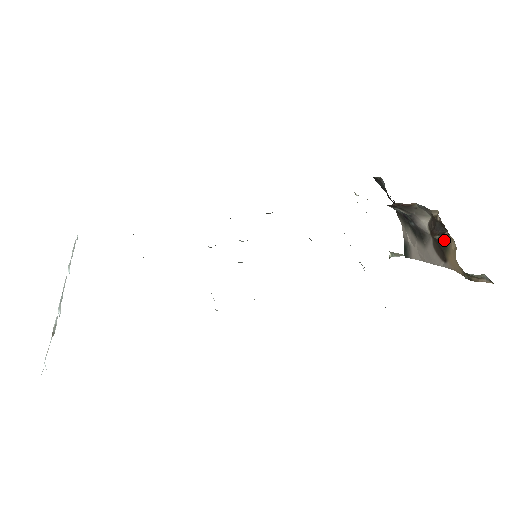
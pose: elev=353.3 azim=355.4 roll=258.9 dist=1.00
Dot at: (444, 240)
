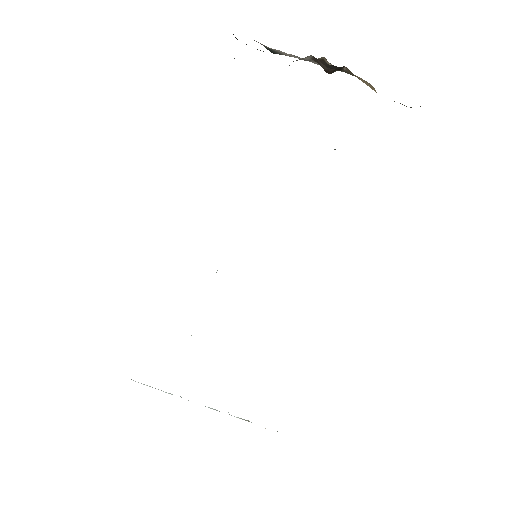
Dot at: (345, 72)
